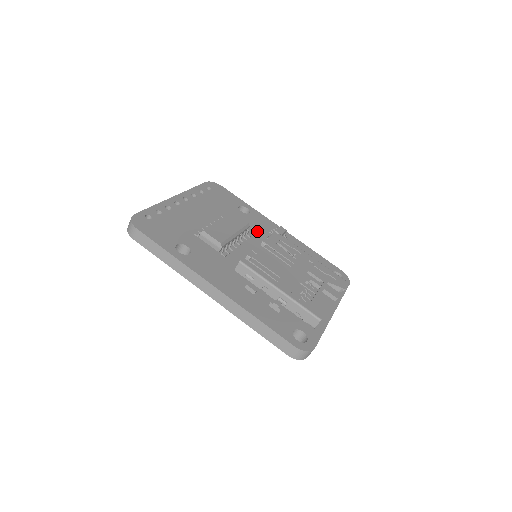
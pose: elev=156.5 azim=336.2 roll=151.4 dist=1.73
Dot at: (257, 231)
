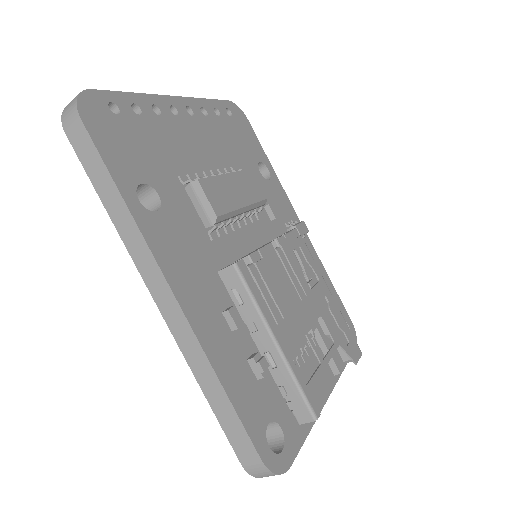
Dot at: (271, 214)
